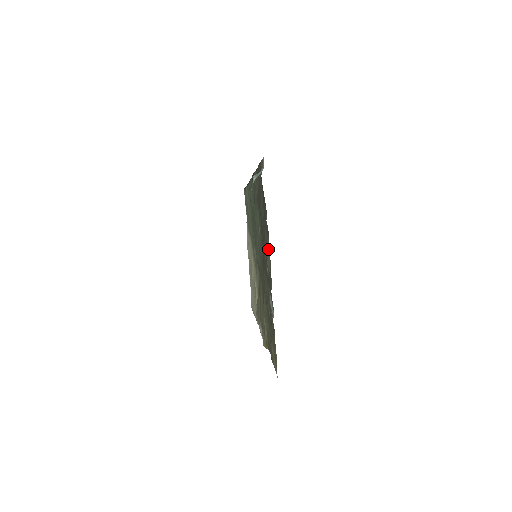
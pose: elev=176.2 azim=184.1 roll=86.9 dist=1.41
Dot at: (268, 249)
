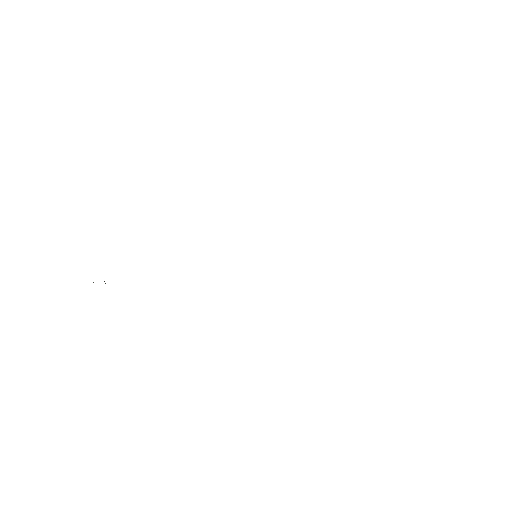
Dot at: occluded
